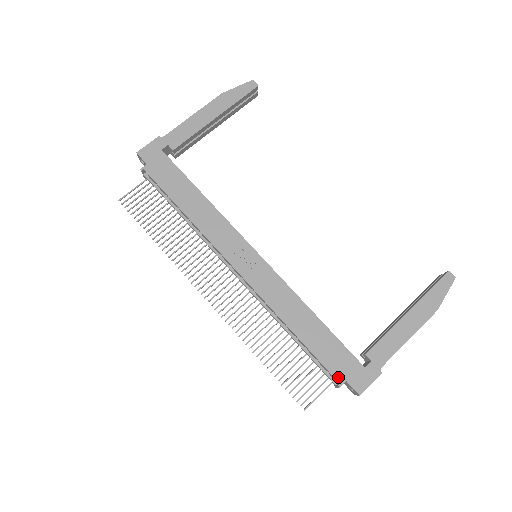
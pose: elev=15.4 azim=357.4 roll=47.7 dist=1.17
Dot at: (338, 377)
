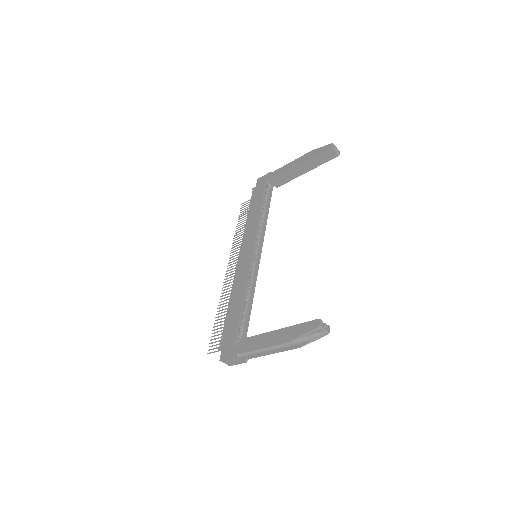
Dot at: (222, 343)
